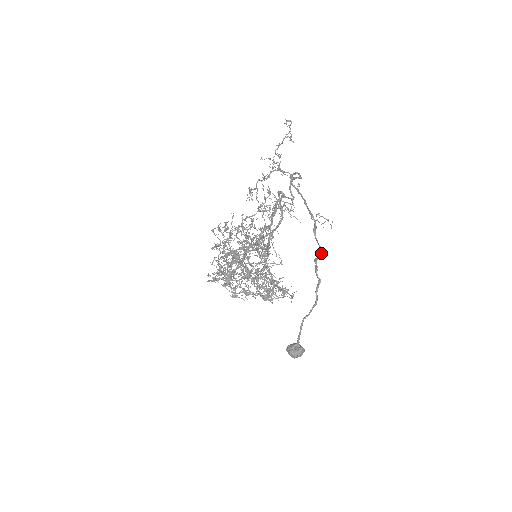
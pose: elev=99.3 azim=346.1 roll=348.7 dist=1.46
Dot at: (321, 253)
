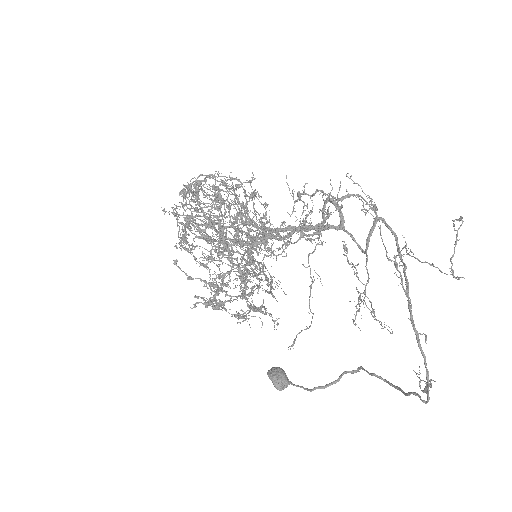
Dot at: (392, 386)
